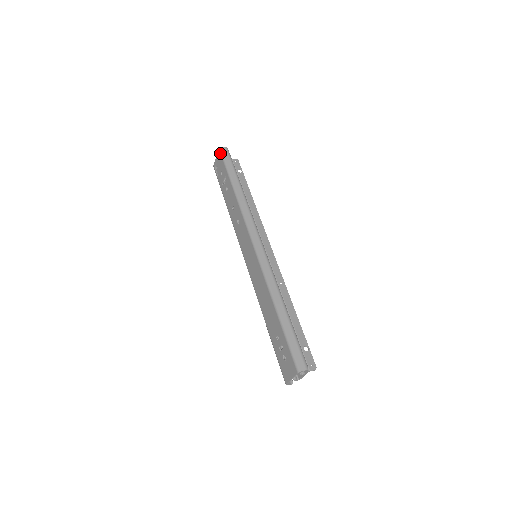
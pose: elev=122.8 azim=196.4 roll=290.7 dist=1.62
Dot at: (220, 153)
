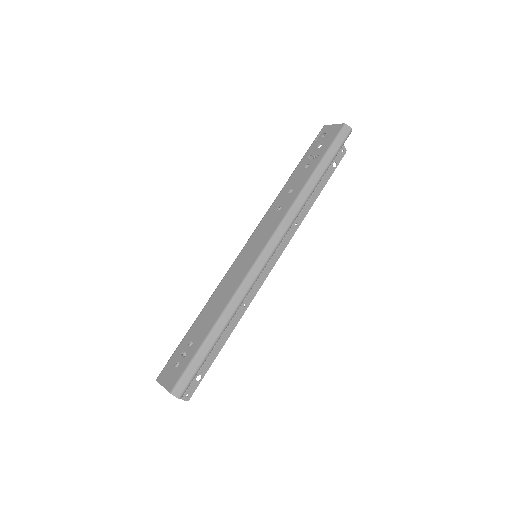
Dot at: (341, 128)
